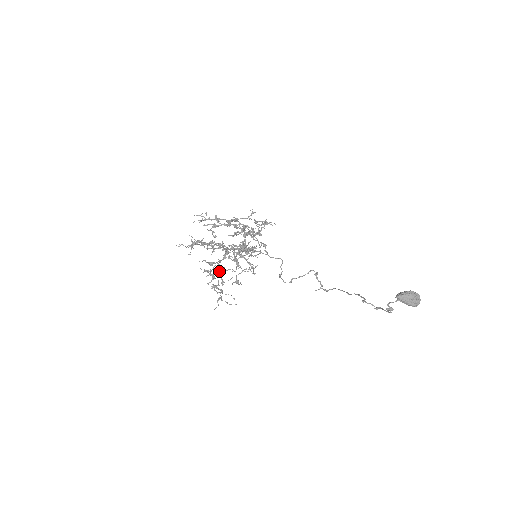
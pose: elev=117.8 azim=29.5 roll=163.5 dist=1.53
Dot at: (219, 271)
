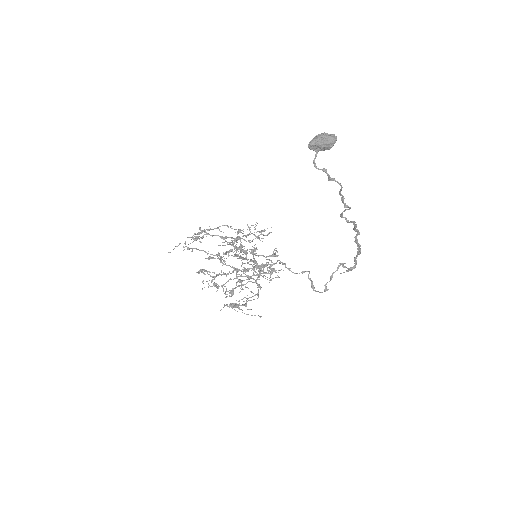
Dot at: (242, 299)
